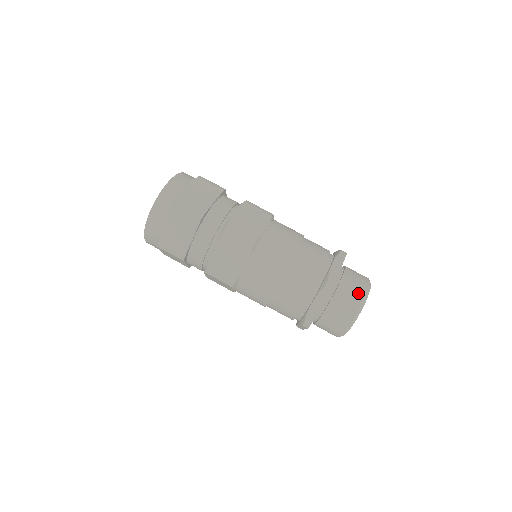
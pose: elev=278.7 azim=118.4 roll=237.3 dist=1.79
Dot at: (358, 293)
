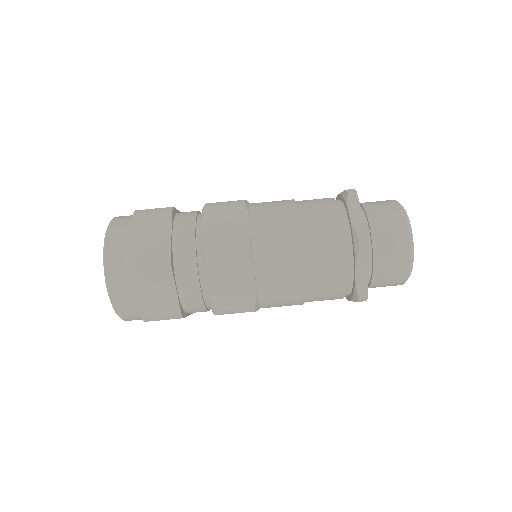
Dot at: (399, 273)
